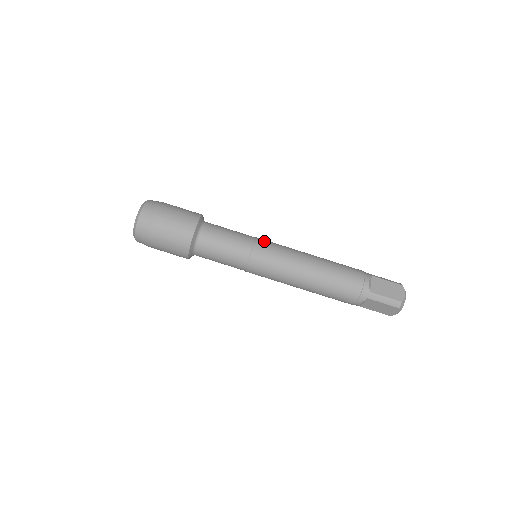
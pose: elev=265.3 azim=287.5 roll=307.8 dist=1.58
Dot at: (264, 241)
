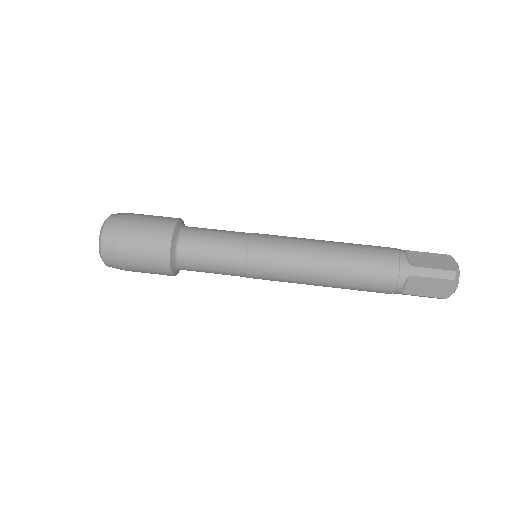
Dot at: (262, 234)
